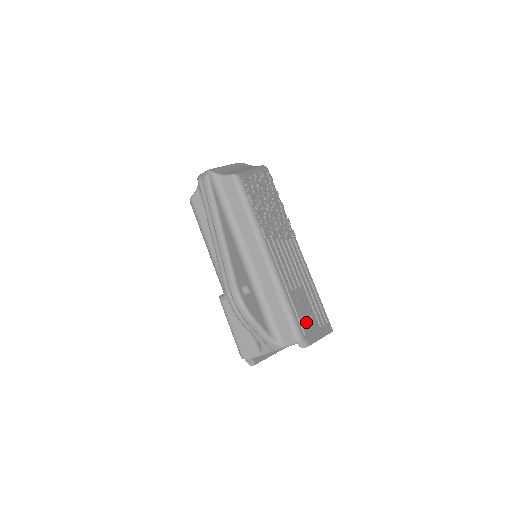
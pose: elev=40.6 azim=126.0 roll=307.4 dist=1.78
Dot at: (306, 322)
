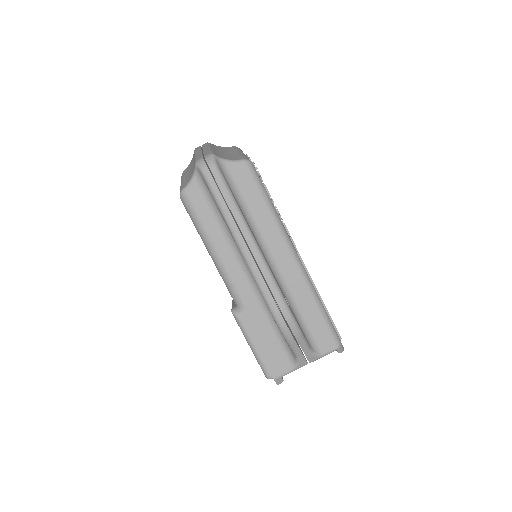
Dot at: occluded
